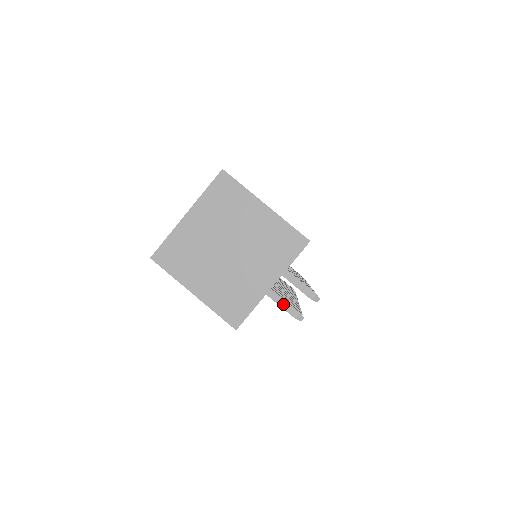
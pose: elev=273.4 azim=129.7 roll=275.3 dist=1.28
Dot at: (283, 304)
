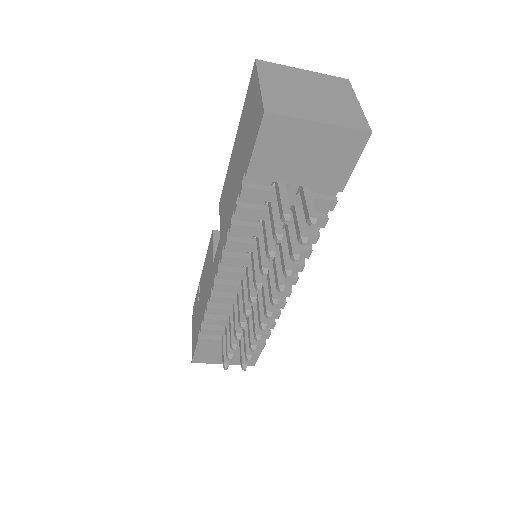
Dot at: (284, 200)
